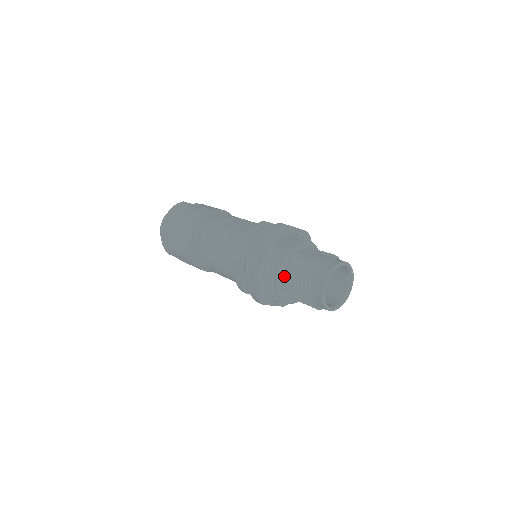
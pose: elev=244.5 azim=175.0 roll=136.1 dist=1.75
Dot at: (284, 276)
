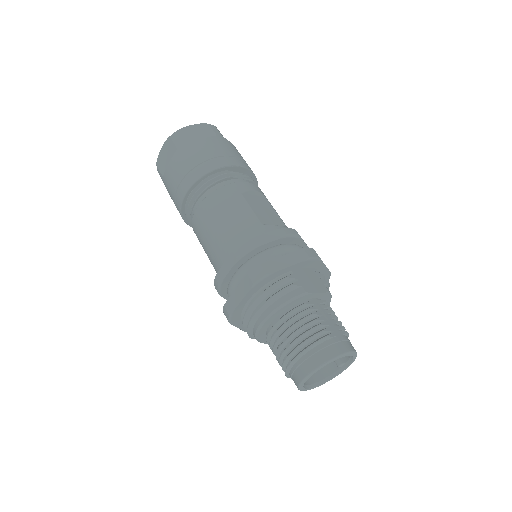
Dot at: (278, 316)
